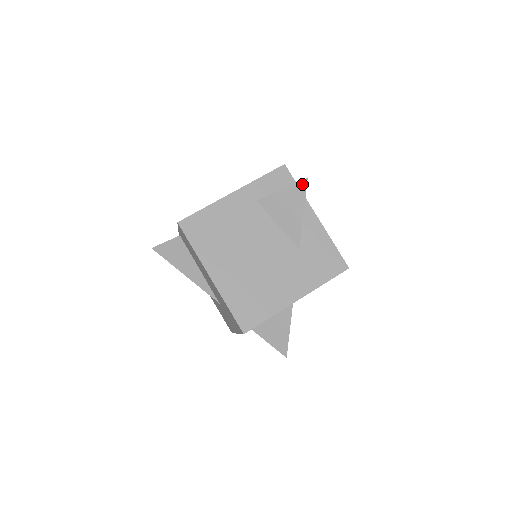
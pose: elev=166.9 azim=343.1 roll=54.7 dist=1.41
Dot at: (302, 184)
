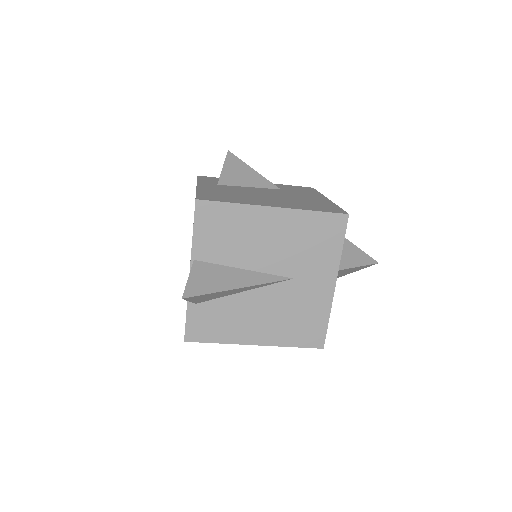
Dot at: (230, 155)
